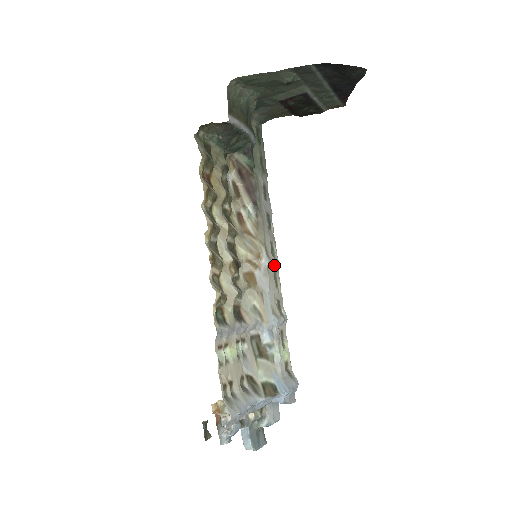
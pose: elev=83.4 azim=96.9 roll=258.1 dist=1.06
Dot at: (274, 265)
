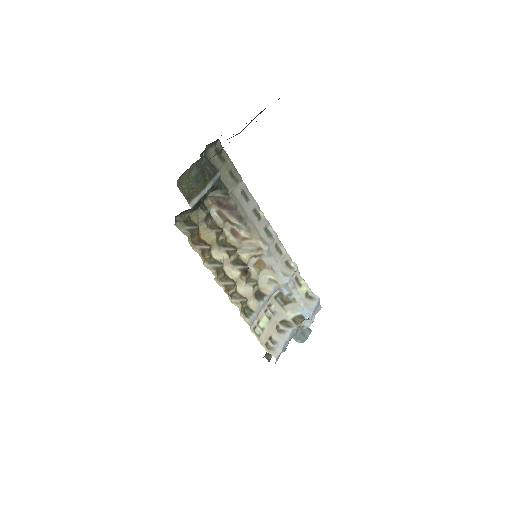
Dot at: (273, 242)
